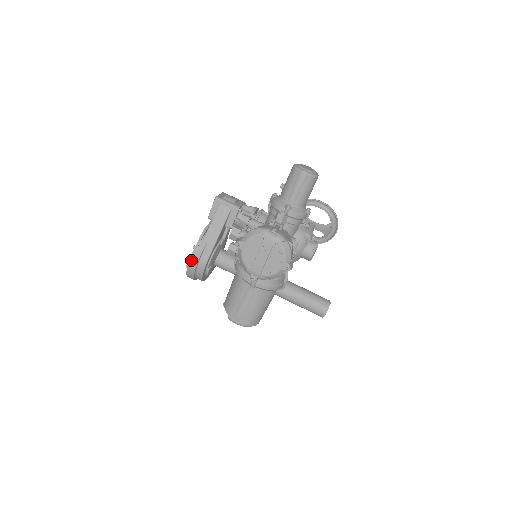
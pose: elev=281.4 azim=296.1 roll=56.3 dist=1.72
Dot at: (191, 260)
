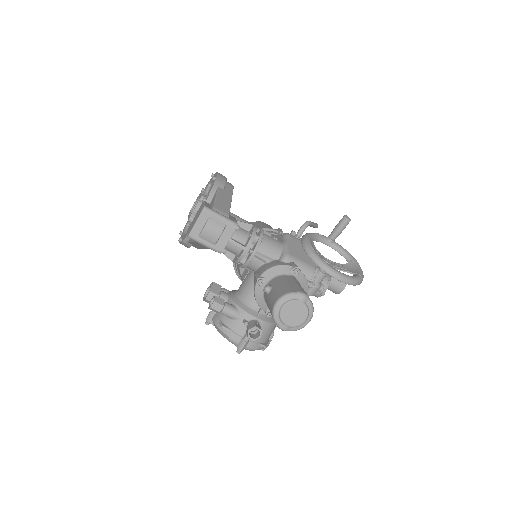
Dot at: occluded
